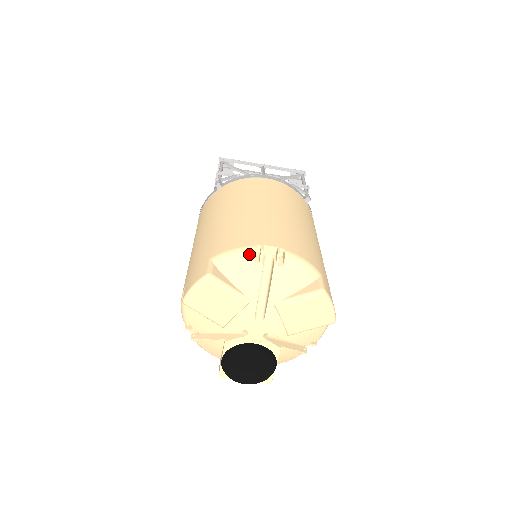
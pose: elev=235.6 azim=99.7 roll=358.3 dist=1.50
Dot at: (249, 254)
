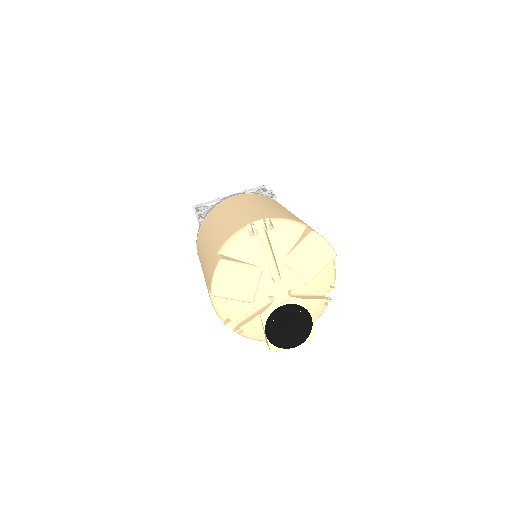
Dot at: (244, 233)
